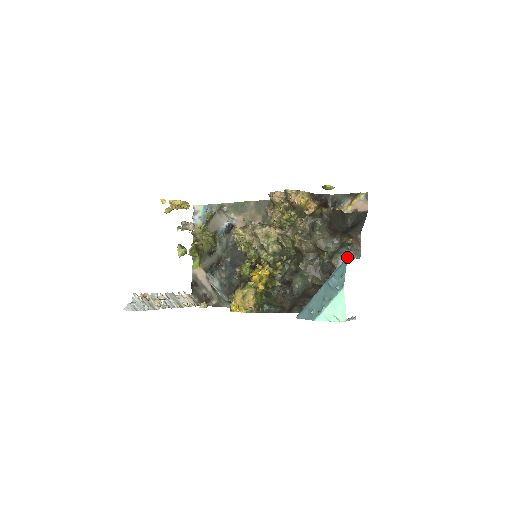
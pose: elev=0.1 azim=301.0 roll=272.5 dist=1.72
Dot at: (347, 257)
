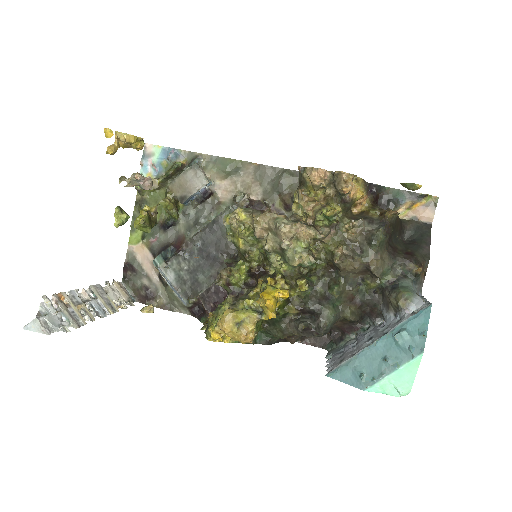
Dot at: (431, 305)
